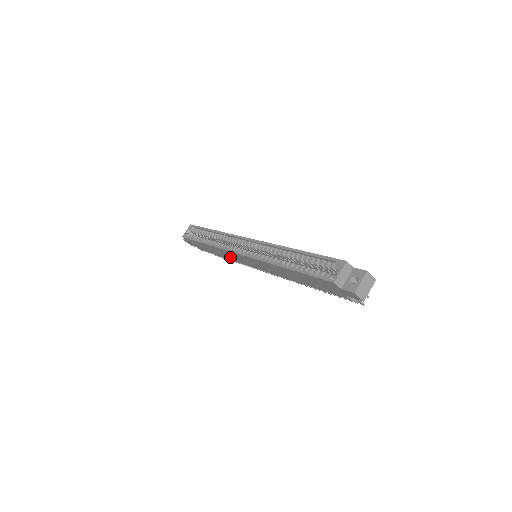
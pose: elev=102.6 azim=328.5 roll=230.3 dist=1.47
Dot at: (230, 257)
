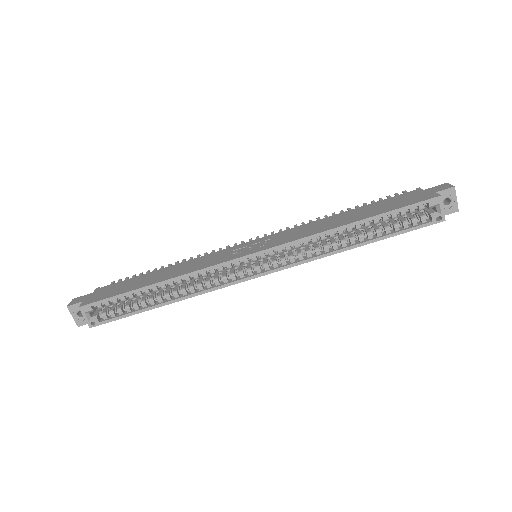
Dot at: occluded
